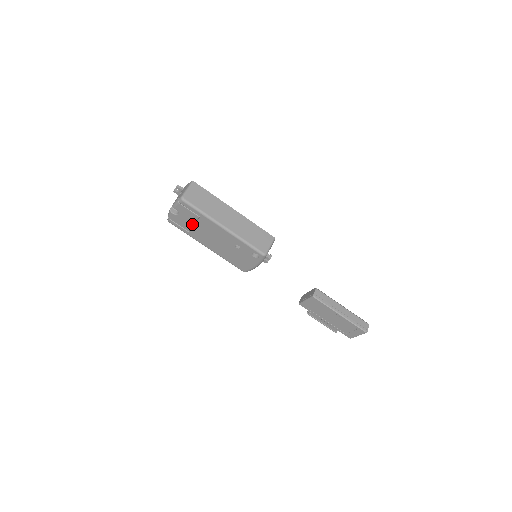
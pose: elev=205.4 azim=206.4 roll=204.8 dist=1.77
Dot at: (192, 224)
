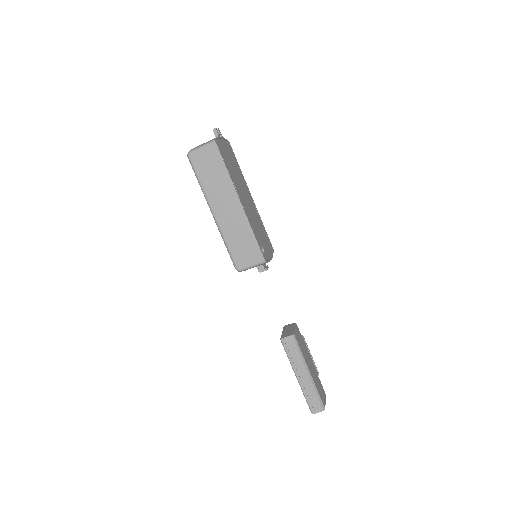
Dot at: occluded
